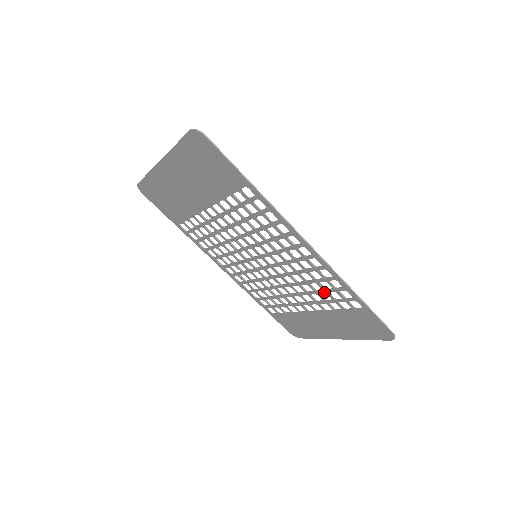
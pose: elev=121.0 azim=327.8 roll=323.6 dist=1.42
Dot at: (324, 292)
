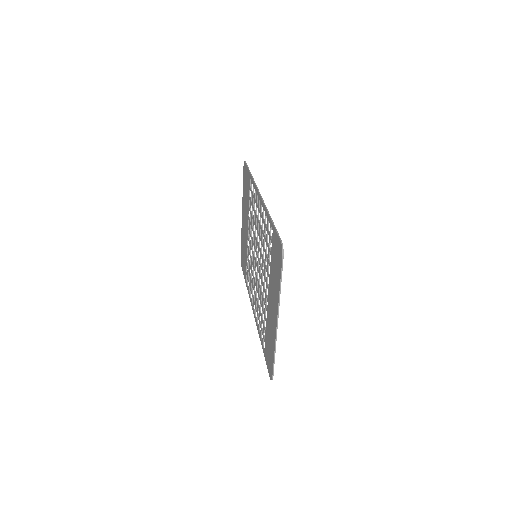
Dot at: (266, 245)
